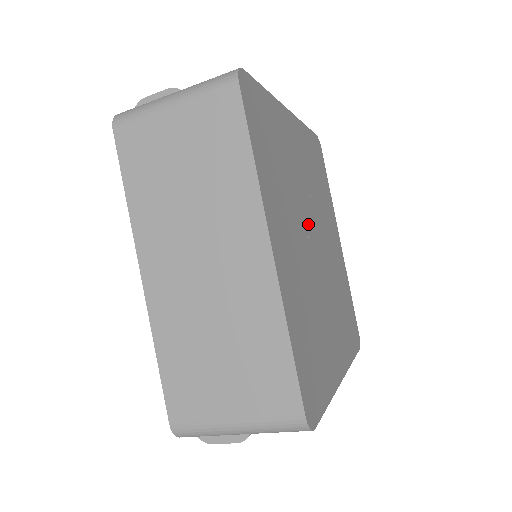
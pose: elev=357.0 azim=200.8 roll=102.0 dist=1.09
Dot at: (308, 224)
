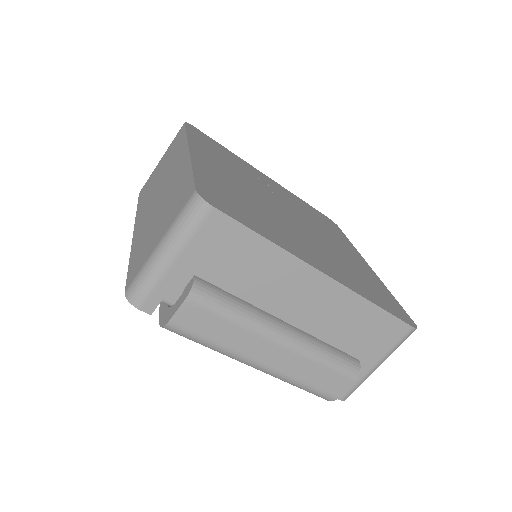
Dot at: (275, 201)
